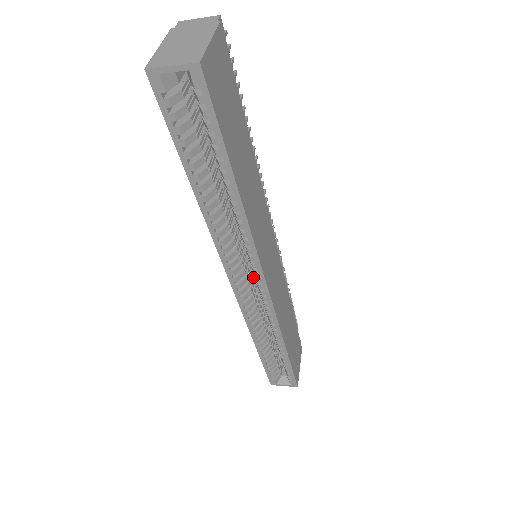
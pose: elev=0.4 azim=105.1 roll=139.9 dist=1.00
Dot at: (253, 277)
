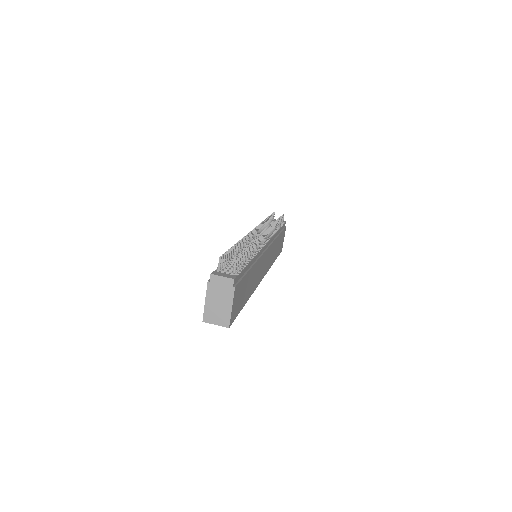
Dot at: occluded
